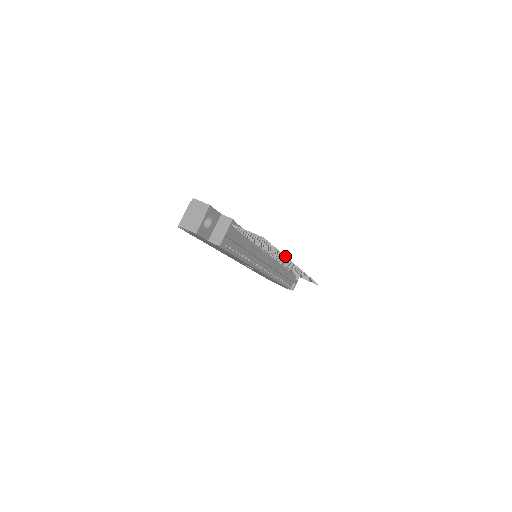
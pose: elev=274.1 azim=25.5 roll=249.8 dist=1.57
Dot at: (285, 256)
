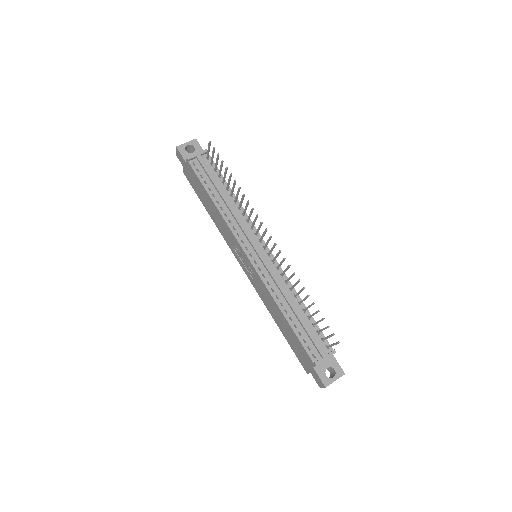
Dot at: (244, 194)
